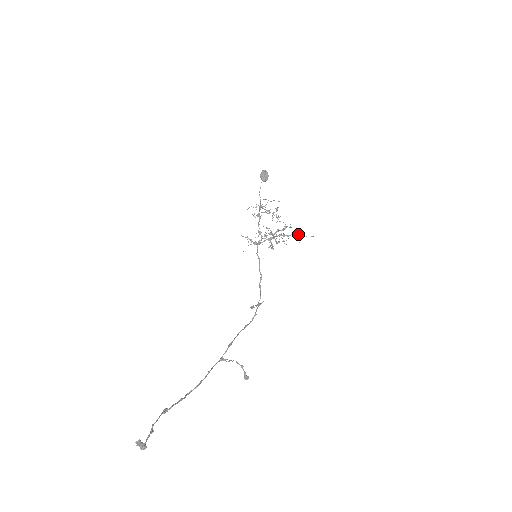
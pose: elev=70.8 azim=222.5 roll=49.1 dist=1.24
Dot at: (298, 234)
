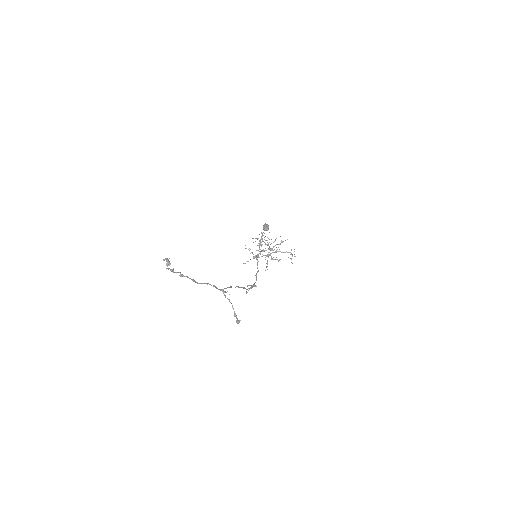
Dot at: (290, 252)
